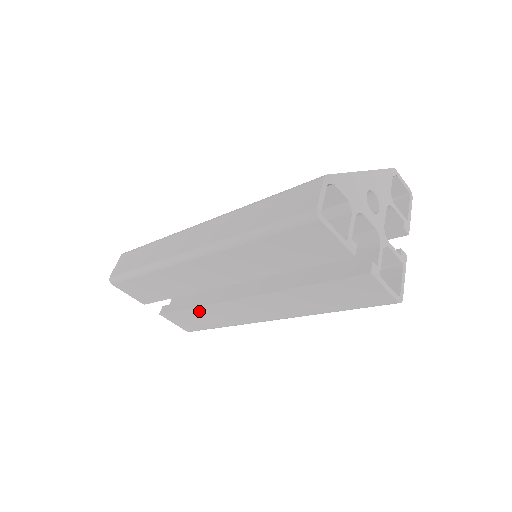
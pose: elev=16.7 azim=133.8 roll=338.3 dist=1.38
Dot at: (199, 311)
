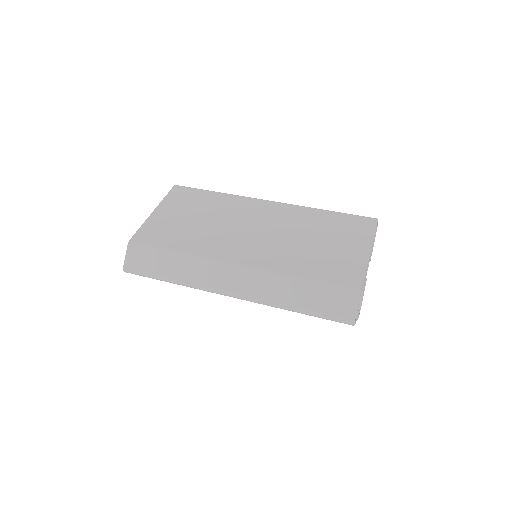
Dot at: occluded
